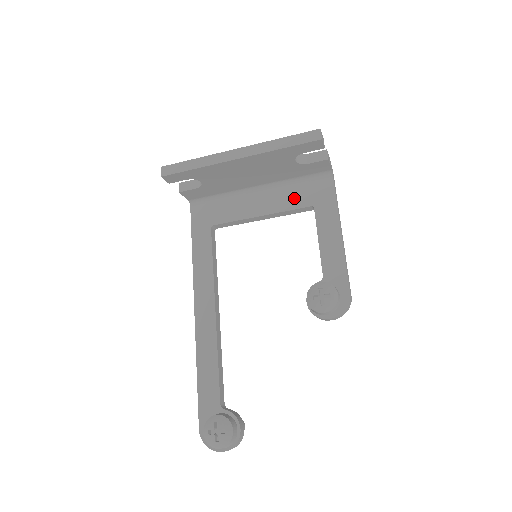
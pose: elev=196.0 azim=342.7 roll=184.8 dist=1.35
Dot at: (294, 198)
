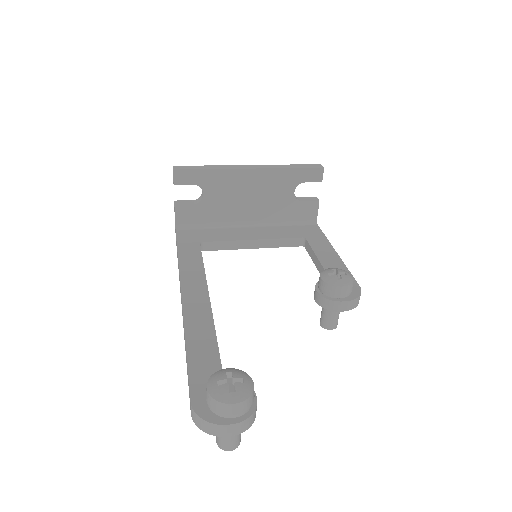
Dot at: (285, 232)
